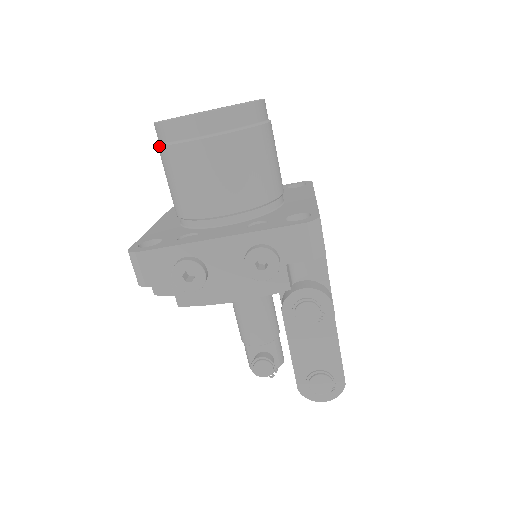
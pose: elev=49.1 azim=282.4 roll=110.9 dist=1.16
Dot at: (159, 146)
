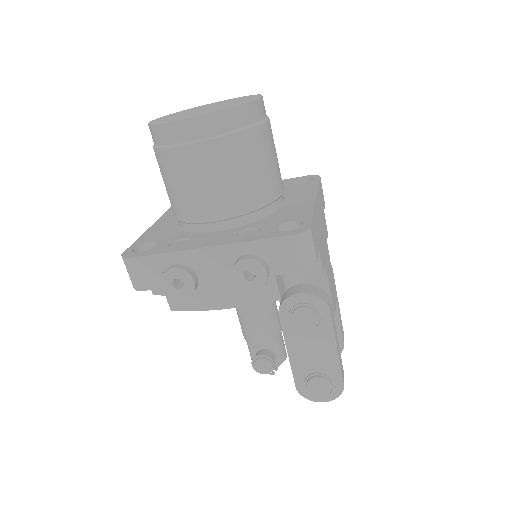
Dot at: (153, 148)
